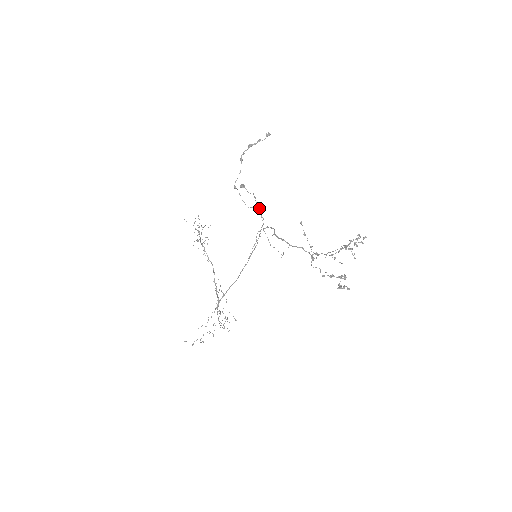
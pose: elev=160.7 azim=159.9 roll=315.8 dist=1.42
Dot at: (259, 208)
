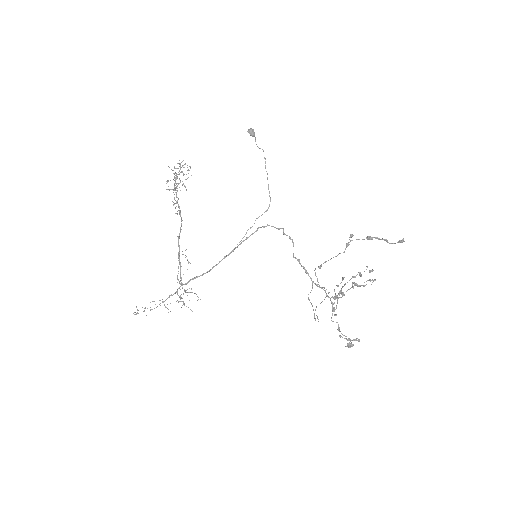
Dot at: (267, 179)
